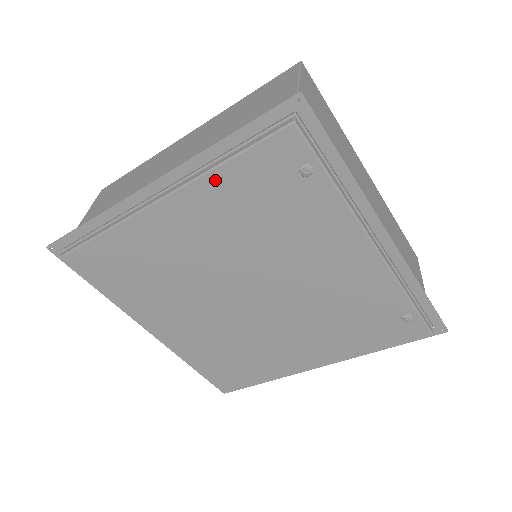
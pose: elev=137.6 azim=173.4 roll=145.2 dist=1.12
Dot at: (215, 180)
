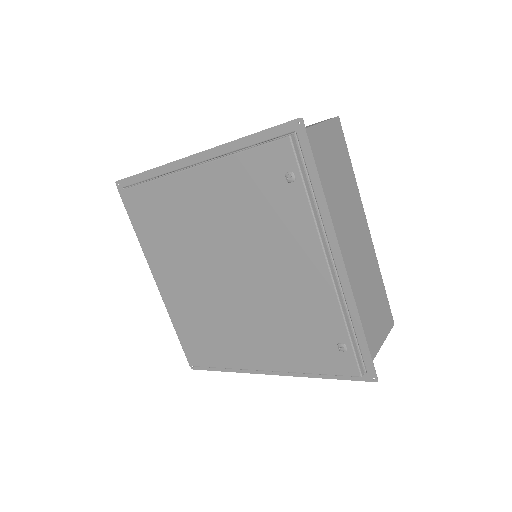
Dot at: (230, 164)
